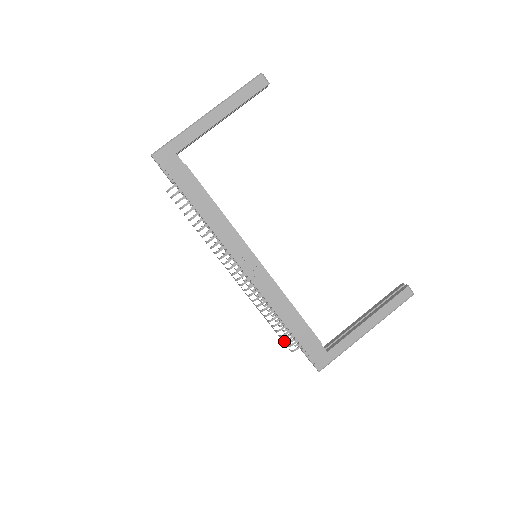
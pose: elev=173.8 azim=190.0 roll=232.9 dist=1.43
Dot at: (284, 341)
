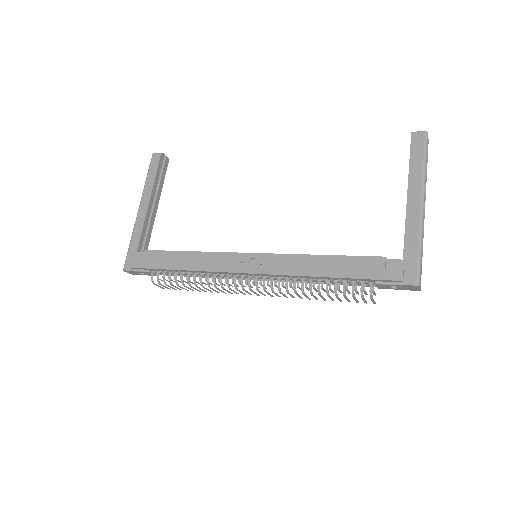
Dot at: (353, 295)
